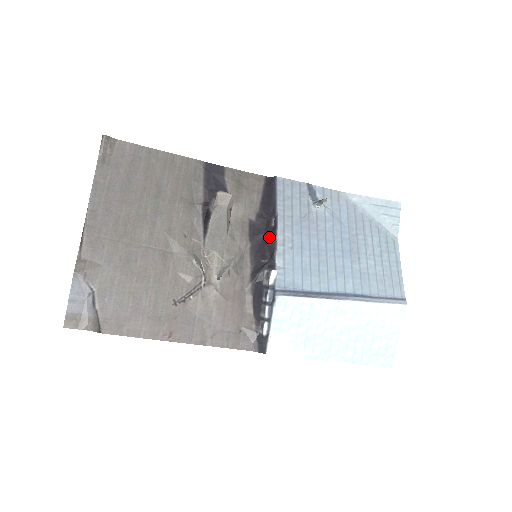
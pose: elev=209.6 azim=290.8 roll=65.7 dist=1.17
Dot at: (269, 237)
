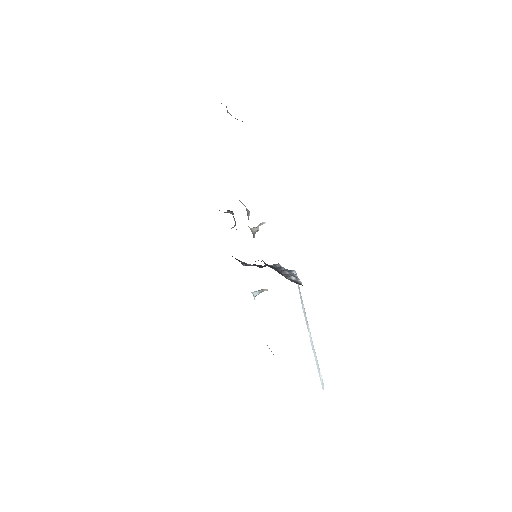
Dot at: occluded
